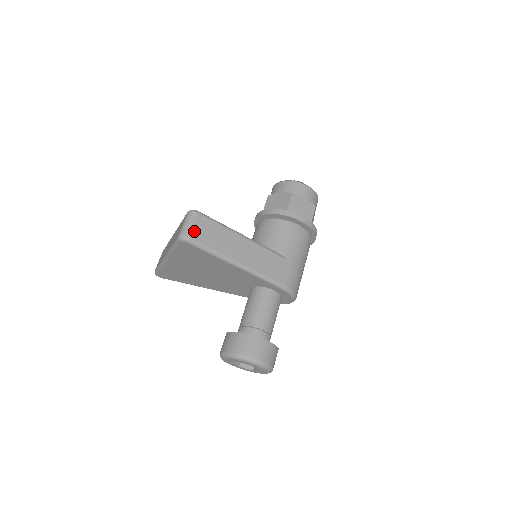
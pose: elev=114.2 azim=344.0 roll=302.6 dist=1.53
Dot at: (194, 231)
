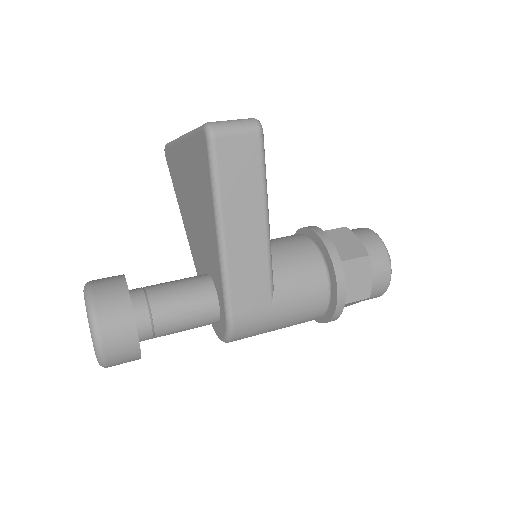
Dot at: (229, 140)
